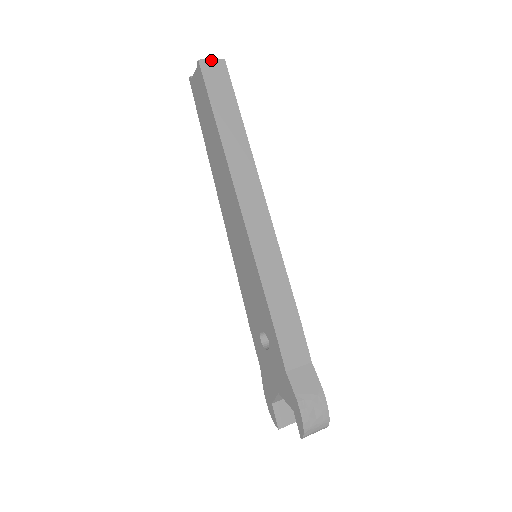
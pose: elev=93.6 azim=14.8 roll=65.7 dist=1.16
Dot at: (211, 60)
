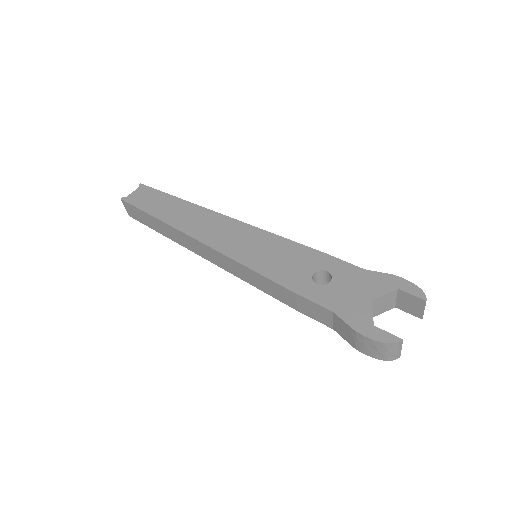
Dot at: occluded
